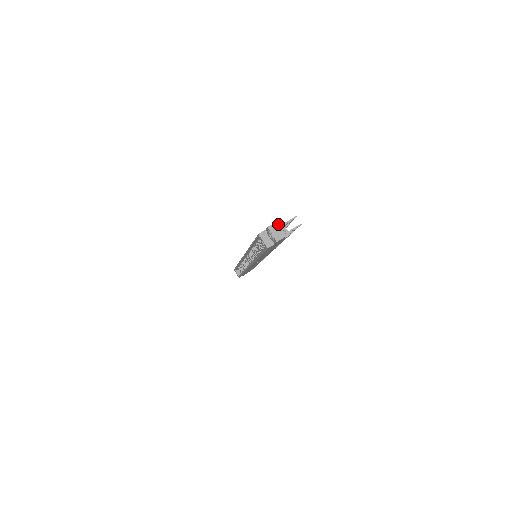
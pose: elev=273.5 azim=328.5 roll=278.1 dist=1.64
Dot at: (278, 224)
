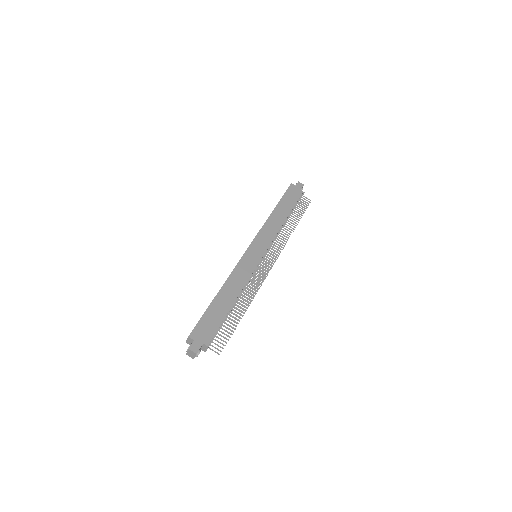
Dot at: (195, 354)
